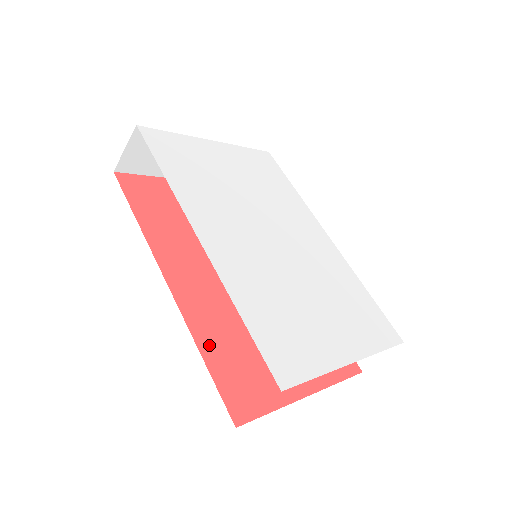
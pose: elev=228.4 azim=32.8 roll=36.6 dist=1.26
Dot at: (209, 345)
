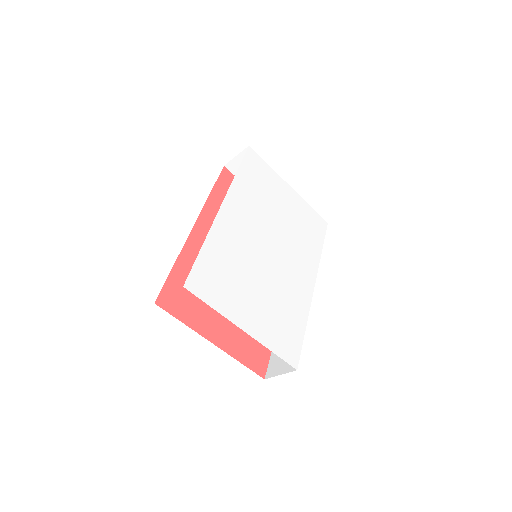
Dot at: (184, 266)
